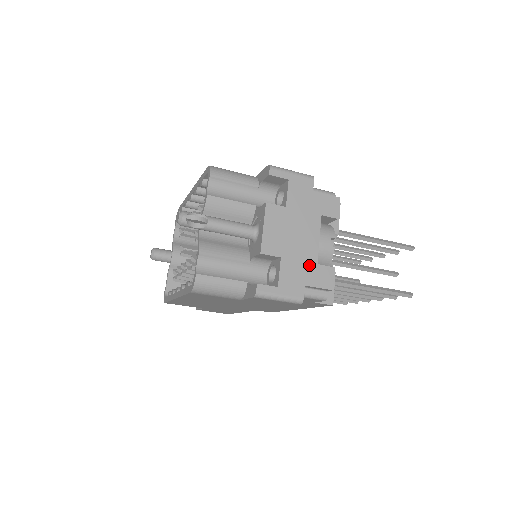
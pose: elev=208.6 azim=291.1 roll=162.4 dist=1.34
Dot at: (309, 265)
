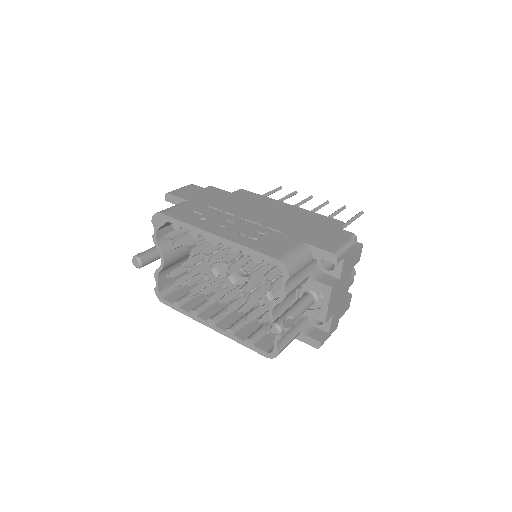
Dot at: (343, 305)
